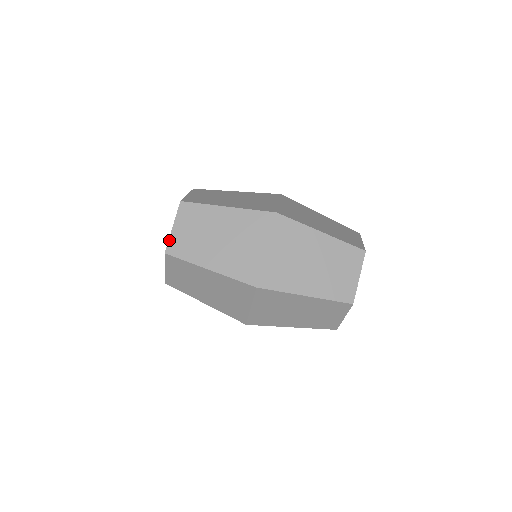
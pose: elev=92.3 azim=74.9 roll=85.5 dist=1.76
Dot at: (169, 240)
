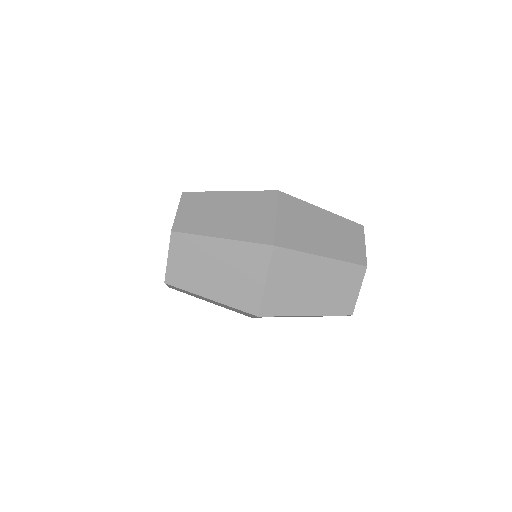
Dot at: (166, 271)
